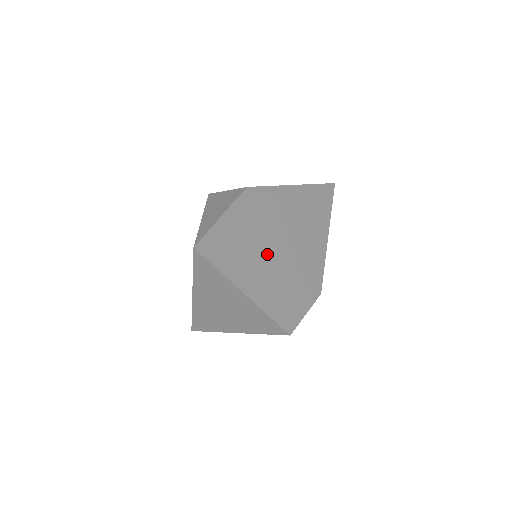
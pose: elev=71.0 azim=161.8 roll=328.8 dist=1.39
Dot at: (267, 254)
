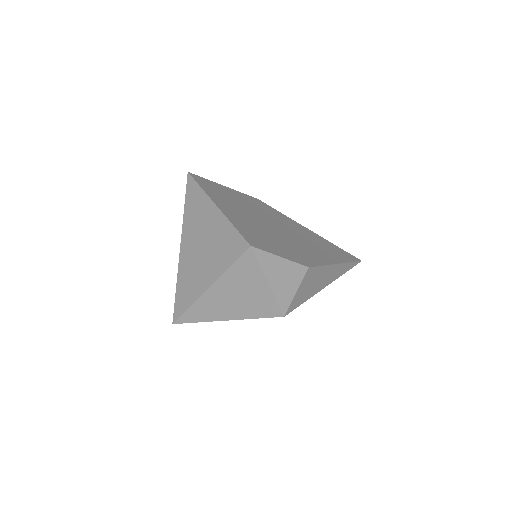
Dot at: (255, 217)
